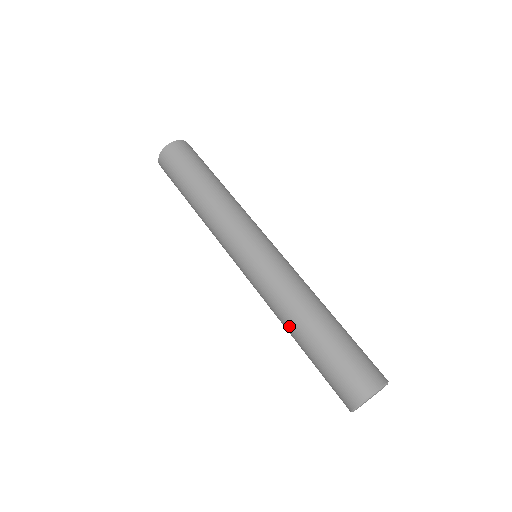
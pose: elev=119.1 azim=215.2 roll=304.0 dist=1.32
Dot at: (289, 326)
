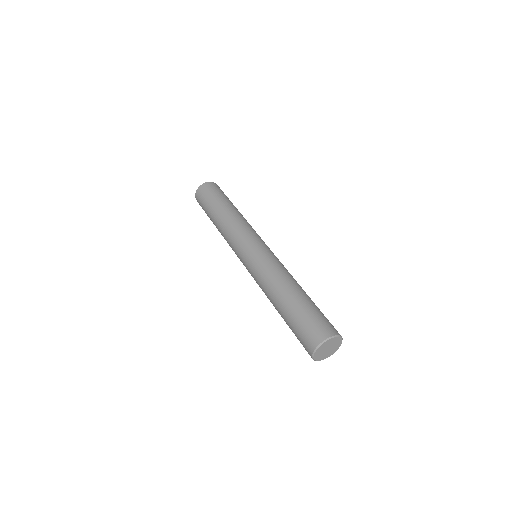
Dot at: (279, 290)
